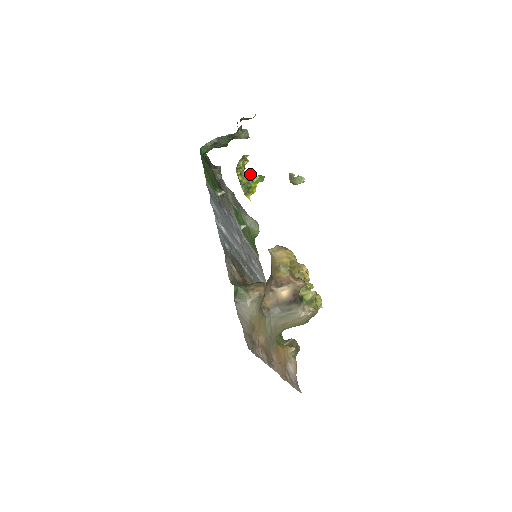
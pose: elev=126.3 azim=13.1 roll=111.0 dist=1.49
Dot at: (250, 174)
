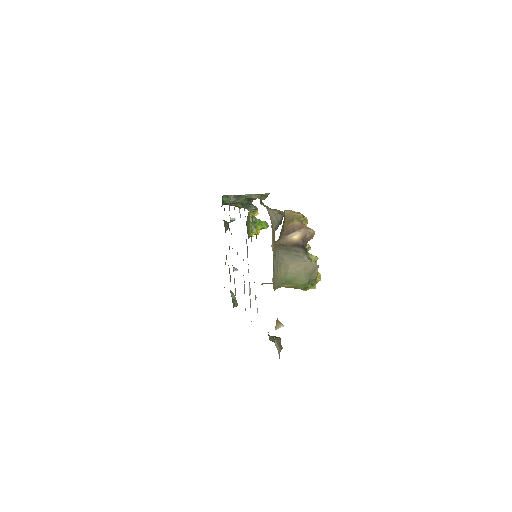
Dot at: (258, 219)
